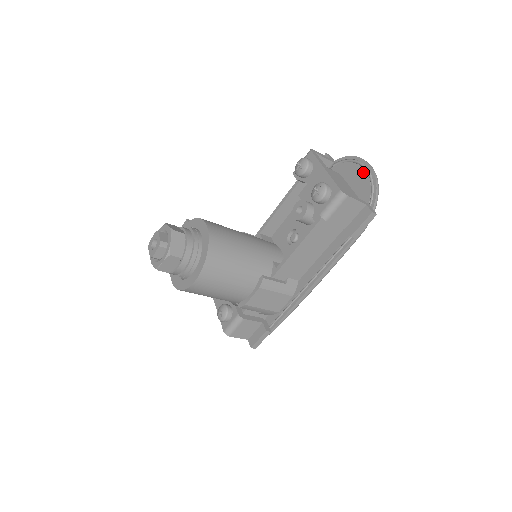
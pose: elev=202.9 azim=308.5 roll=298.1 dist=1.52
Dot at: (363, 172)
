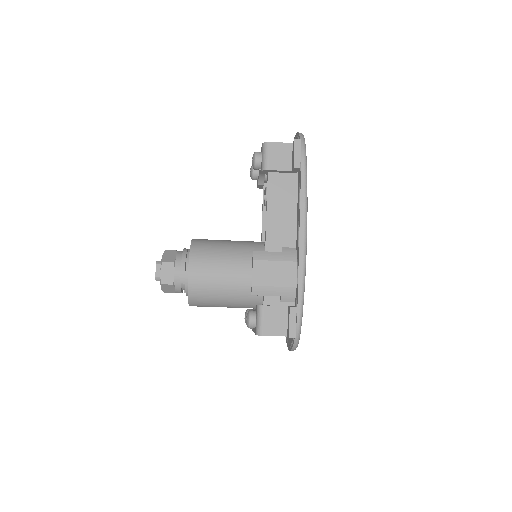
Dot at: occluded
